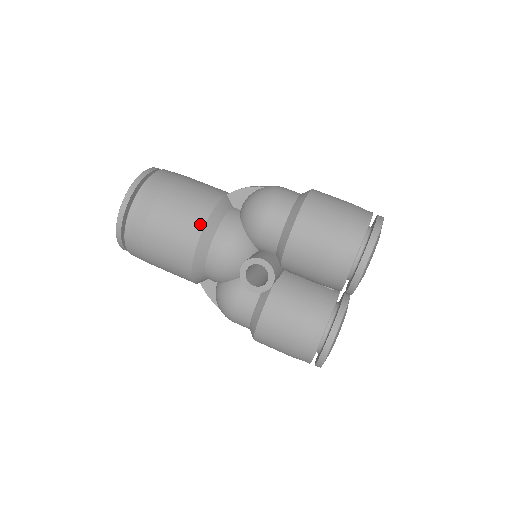
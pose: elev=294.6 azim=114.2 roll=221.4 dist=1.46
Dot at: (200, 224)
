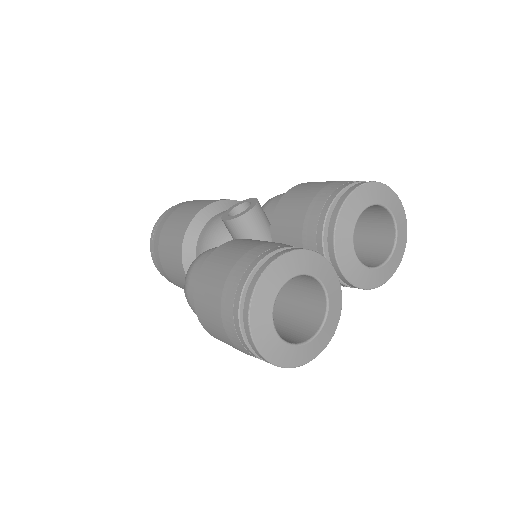
Dot at: (222, 200)
